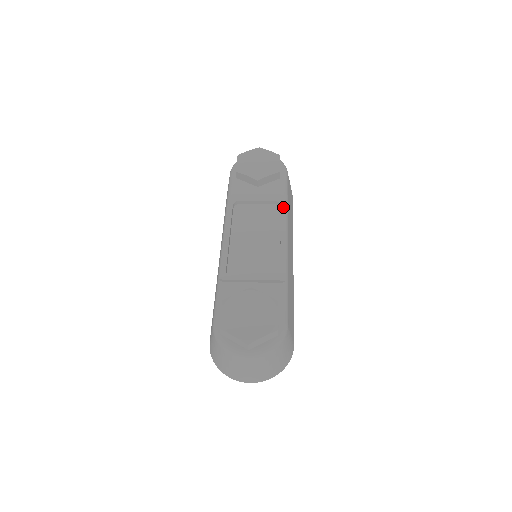
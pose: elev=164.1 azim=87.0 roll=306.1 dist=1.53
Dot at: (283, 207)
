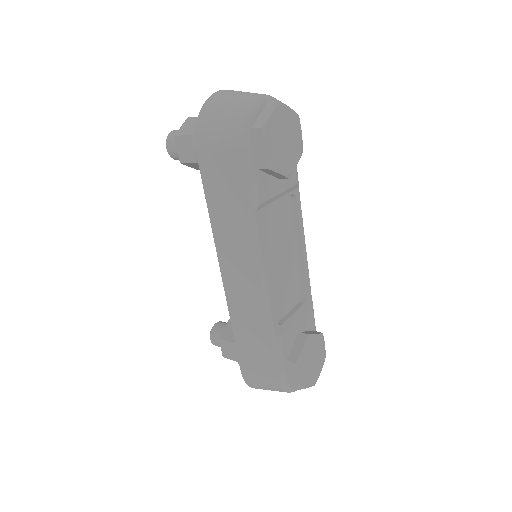
Dot at: (299, 202)
